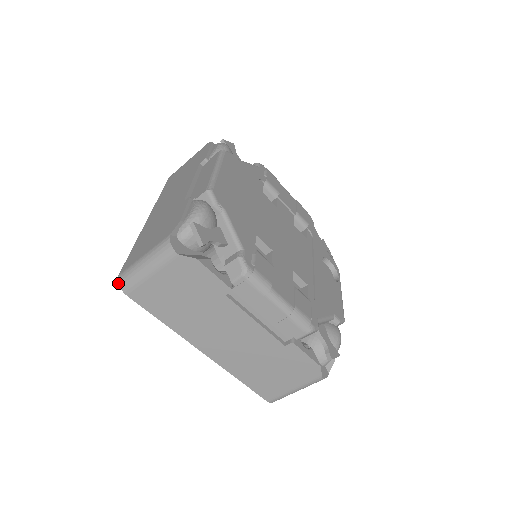
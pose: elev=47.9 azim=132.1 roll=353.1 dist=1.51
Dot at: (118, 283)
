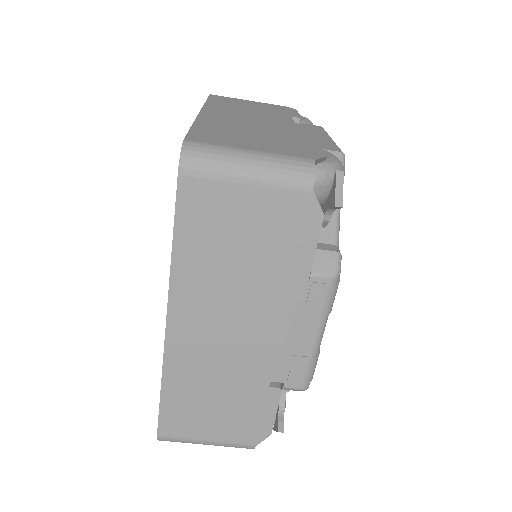
Dot at: (181, 149)
